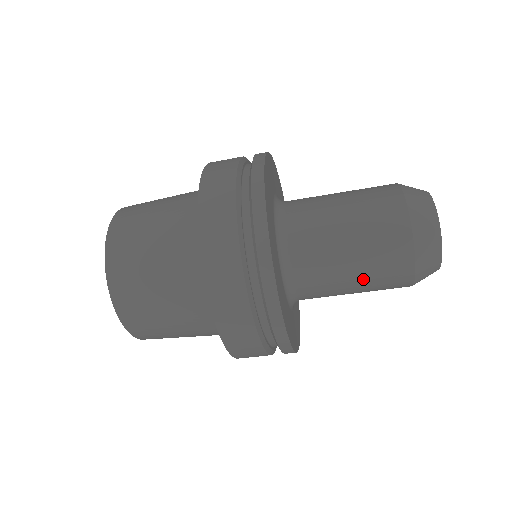
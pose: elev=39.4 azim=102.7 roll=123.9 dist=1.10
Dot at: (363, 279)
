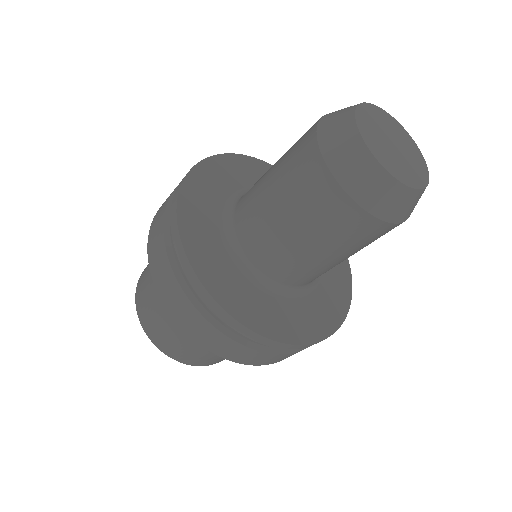
Dot at: (341, 252)
